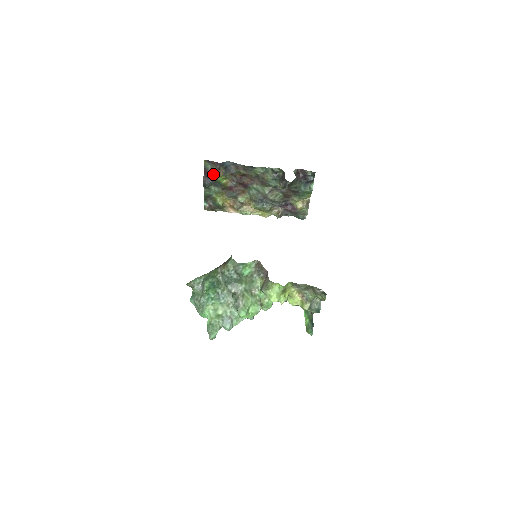
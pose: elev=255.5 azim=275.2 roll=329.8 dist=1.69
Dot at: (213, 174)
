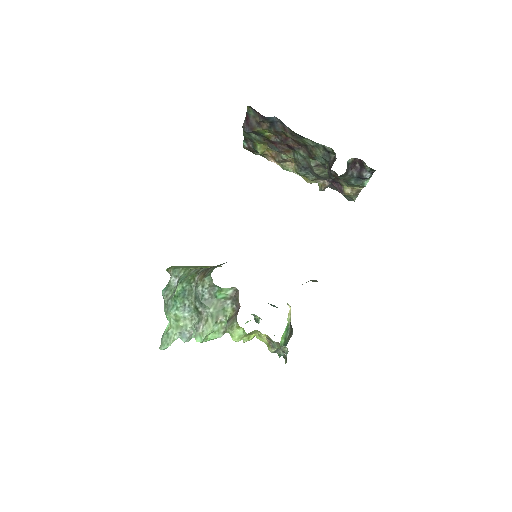
Dot at: (255, 124)
